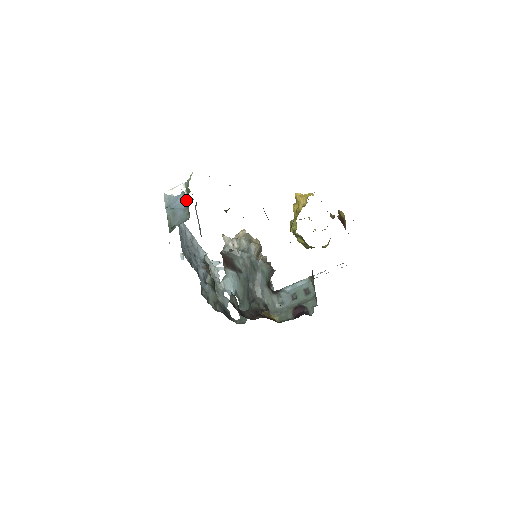
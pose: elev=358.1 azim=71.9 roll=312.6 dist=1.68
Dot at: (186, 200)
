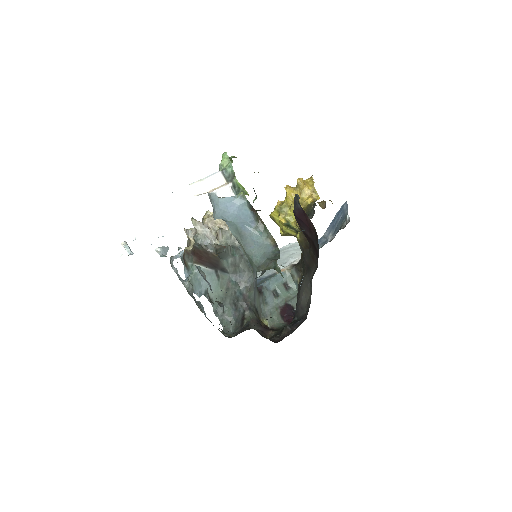
Dot at: (250, 210)
